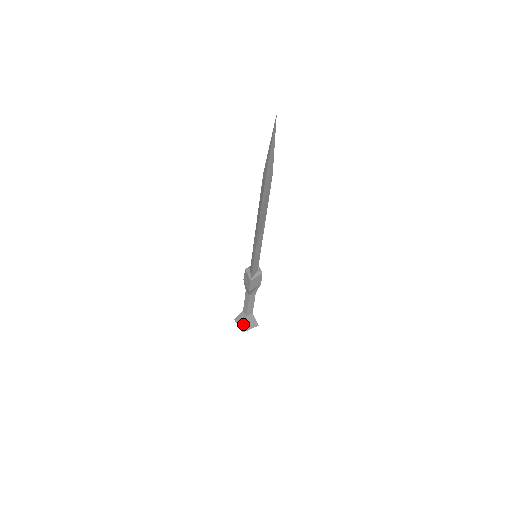
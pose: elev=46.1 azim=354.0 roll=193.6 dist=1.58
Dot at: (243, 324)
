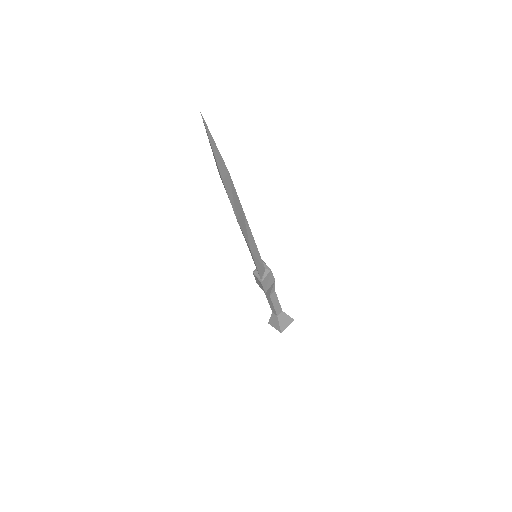
Dot at: (278, 325)
